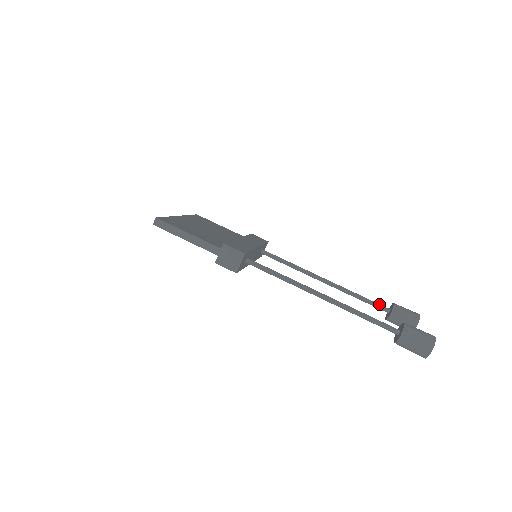
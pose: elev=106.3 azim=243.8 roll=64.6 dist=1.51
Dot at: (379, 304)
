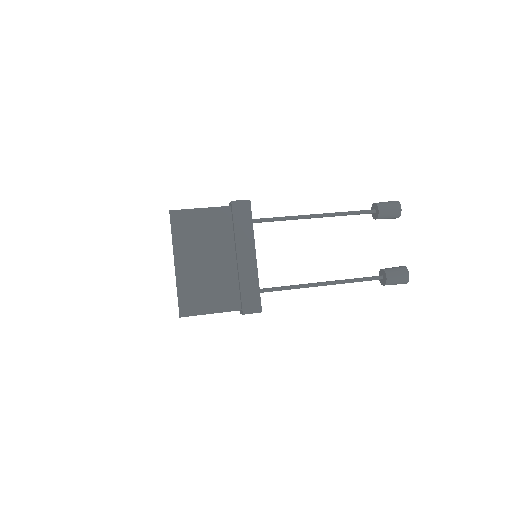
Dot at: (371, 278)
